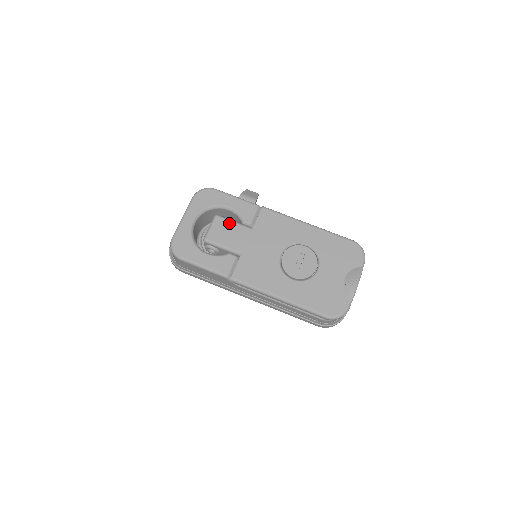
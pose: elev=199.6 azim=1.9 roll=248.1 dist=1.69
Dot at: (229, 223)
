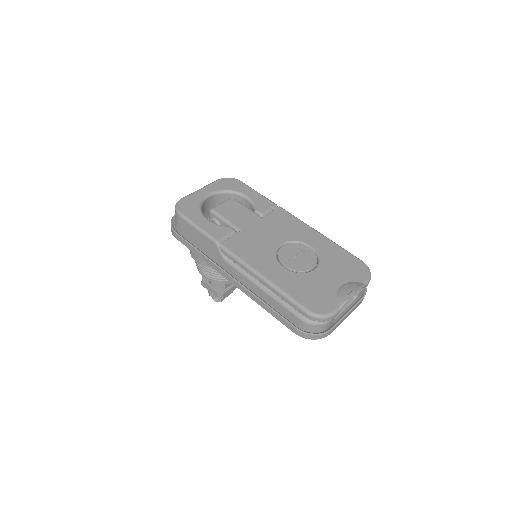
Dot at: (241, 206)
